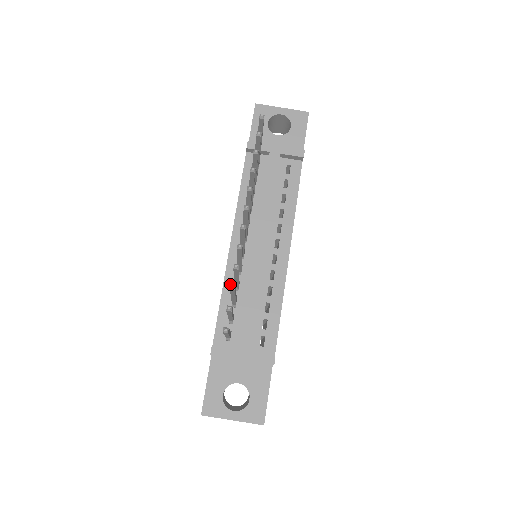
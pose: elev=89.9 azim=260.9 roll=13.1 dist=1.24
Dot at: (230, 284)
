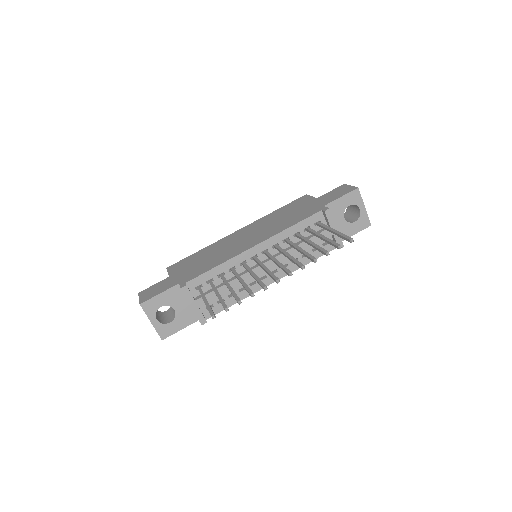
Dot at: (230, 264)
